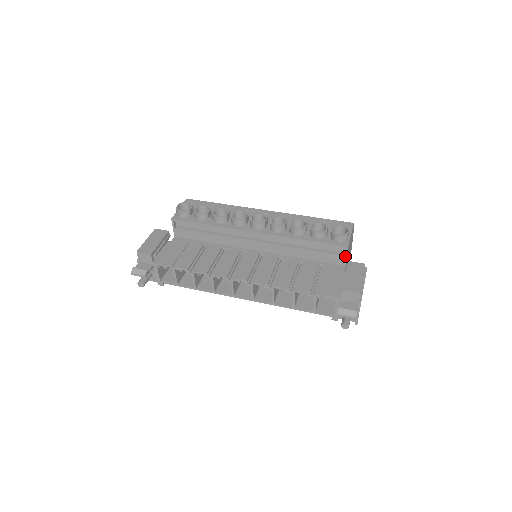
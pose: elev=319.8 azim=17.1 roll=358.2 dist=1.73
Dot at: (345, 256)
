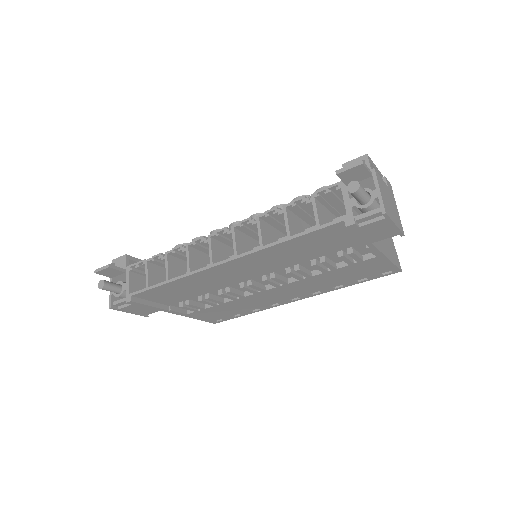
Dot at: occluded
